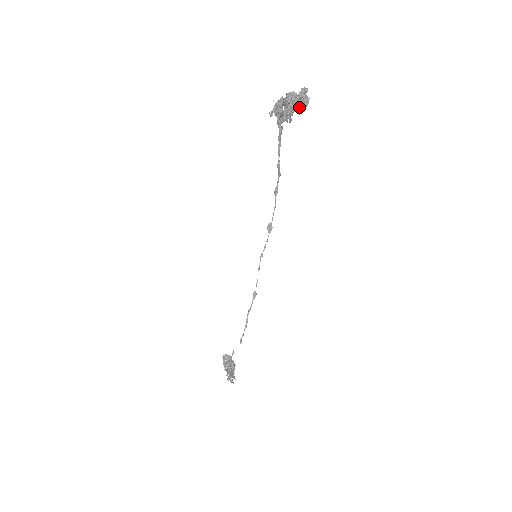
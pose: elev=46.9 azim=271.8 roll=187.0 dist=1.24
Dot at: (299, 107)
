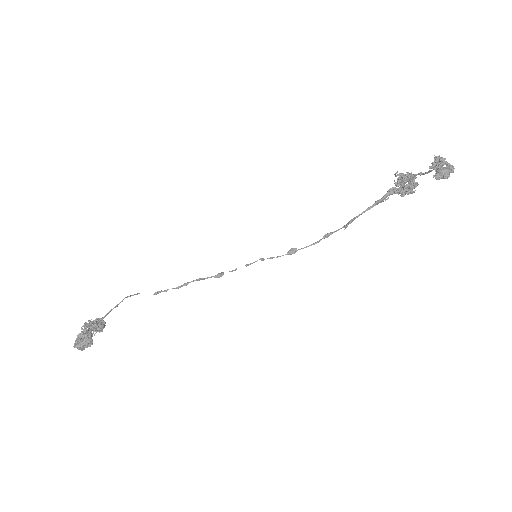
Dot at: (439, 170)
